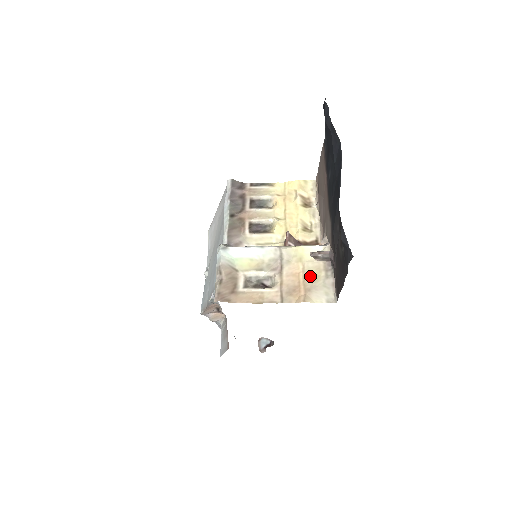
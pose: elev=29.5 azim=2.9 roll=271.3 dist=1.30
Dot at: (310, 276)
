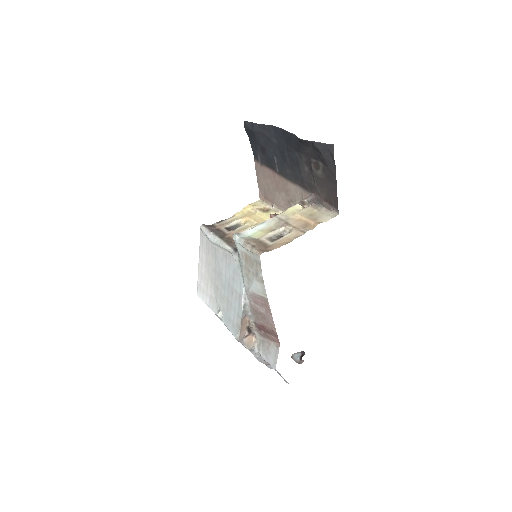
Dot at: (309, 215)
